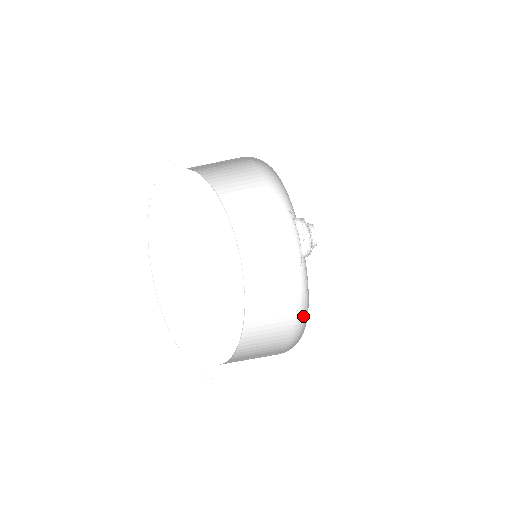
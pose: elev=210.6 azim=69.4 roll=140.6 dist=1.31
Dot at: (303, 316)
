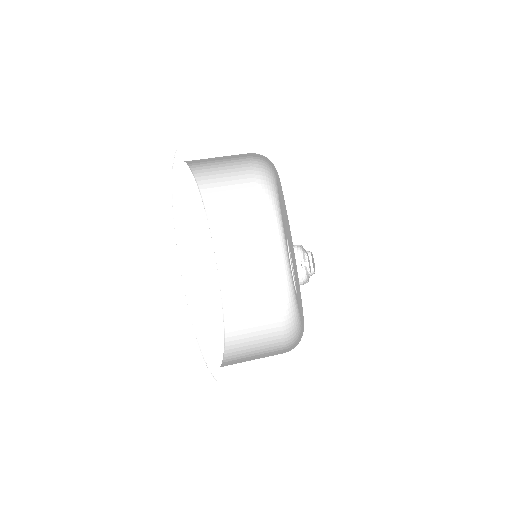
Dot at: occluded
